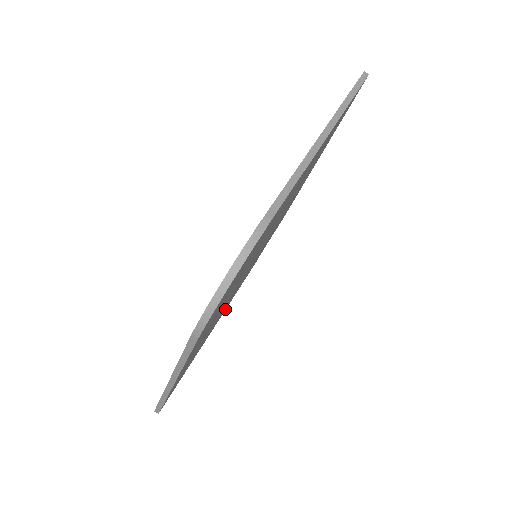
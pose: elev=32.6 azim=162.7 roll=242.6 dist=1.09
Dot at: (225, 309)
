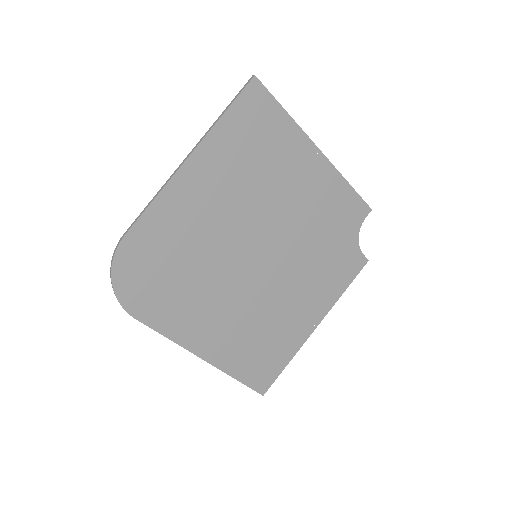
Dot at: (323, 308)
